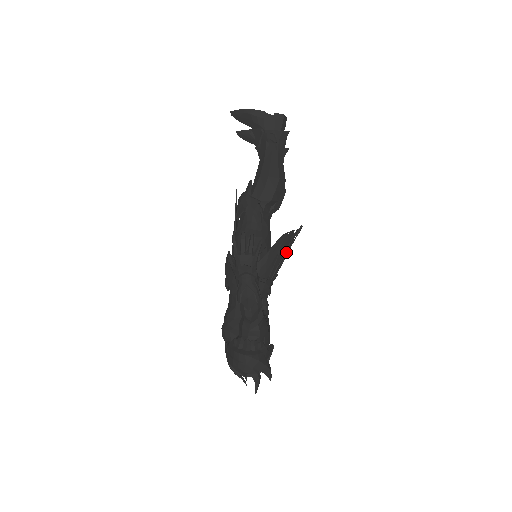
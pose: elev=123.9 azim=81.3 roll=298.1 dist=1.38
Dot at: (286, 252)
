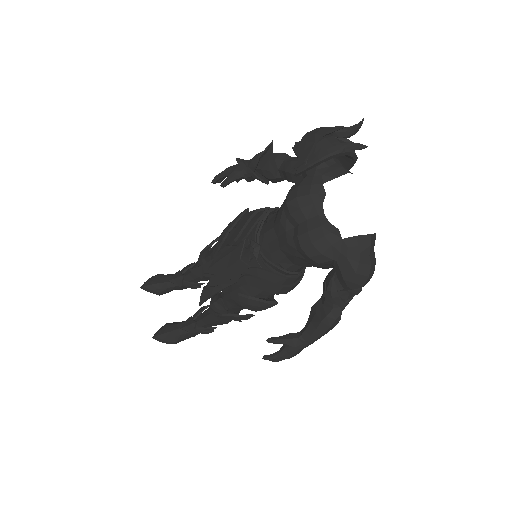
Dot at: occluded
